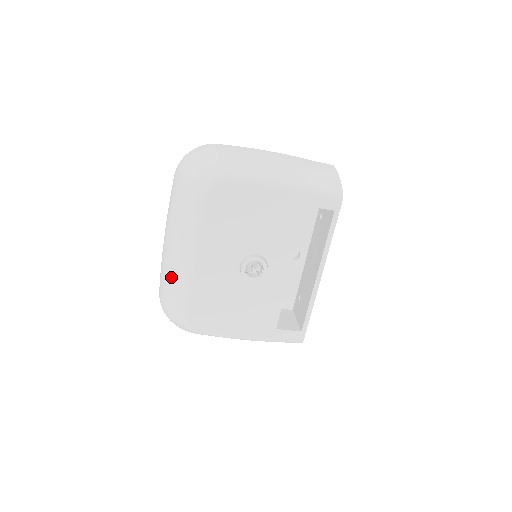
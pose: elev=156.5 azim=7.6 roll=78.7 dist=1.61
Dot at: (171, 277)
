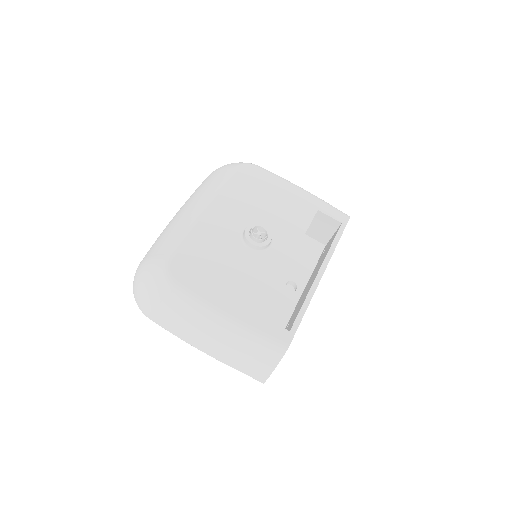
Dot at: (169, 231)
